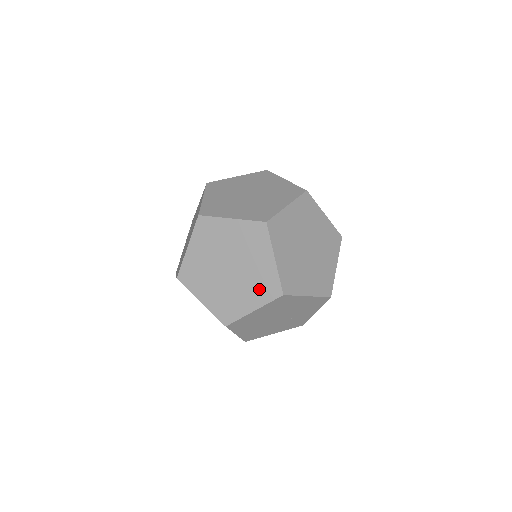
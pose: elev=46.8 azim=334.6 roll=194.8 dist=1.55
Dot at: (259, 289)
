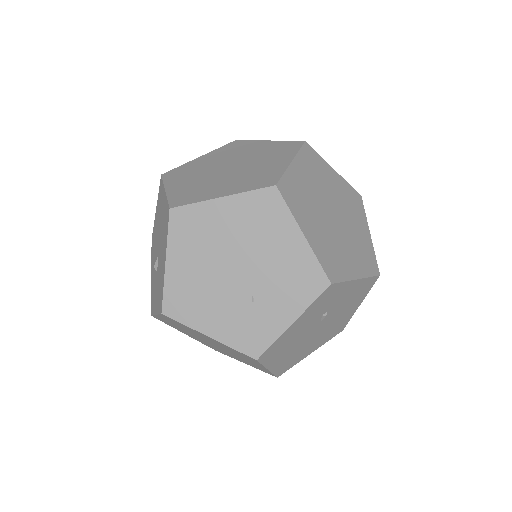
Dot at: (248, 181)
